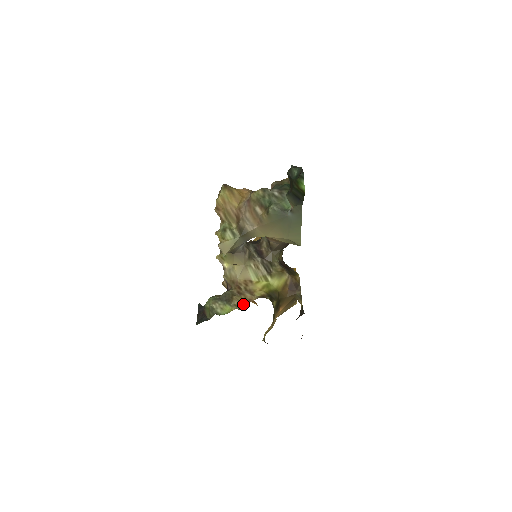
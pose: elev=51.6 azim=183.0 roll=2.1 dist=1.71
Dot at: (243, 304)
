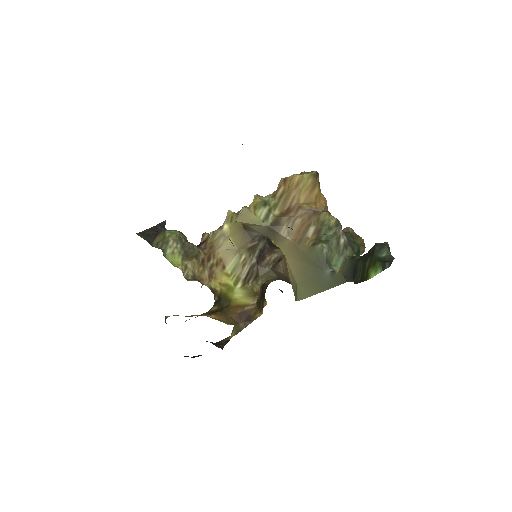
Dot at: (192, 275)
